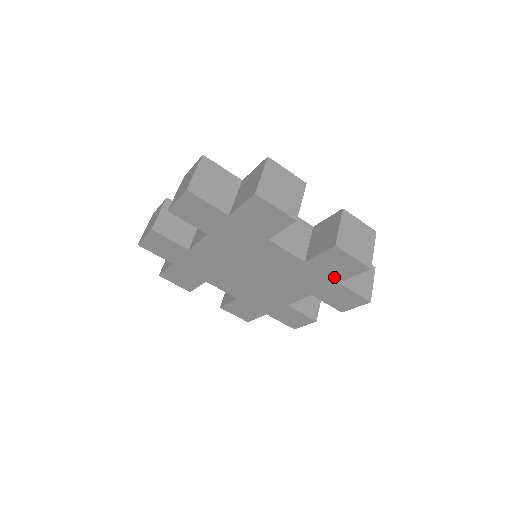
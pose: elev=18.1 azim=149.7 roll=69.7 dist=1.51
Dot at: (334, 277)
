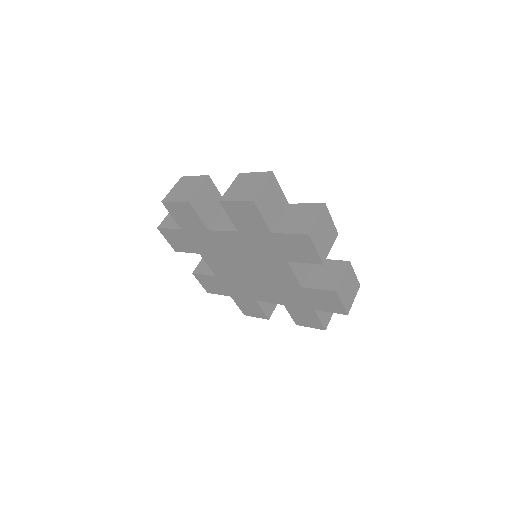
Dot at: (262, 230)
